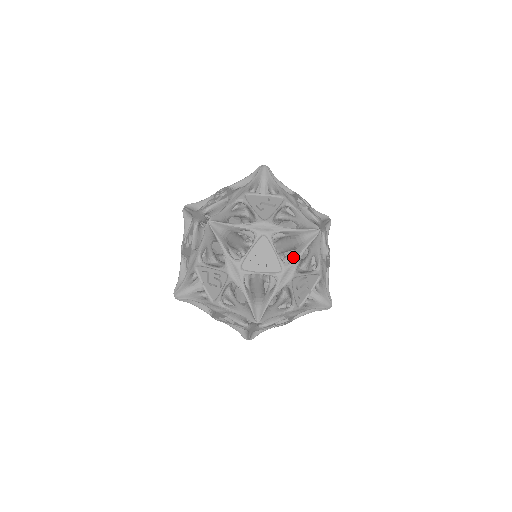
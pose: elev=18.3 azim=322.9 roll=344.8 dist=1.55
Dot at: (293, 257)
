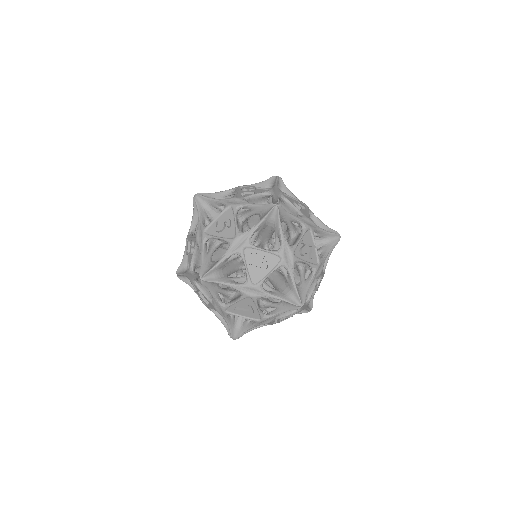
Dot at: (321, 254)
